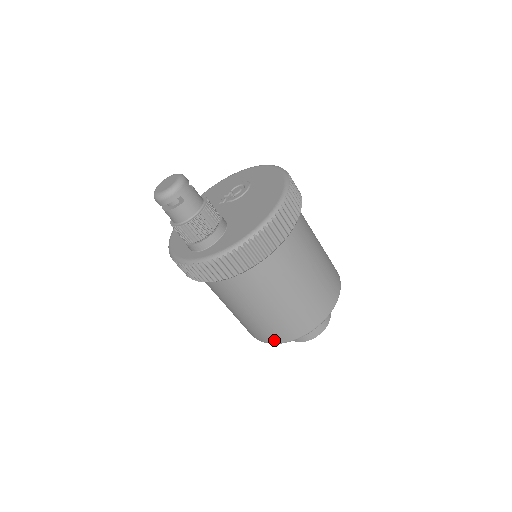
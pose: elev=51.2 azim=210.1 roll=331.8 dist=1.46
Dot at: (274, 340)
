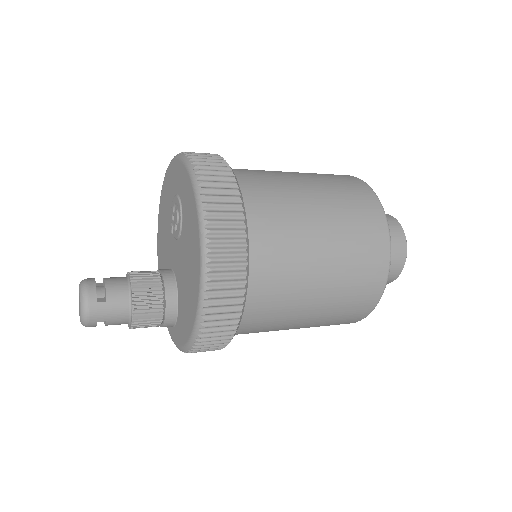
Dot at: occluded
